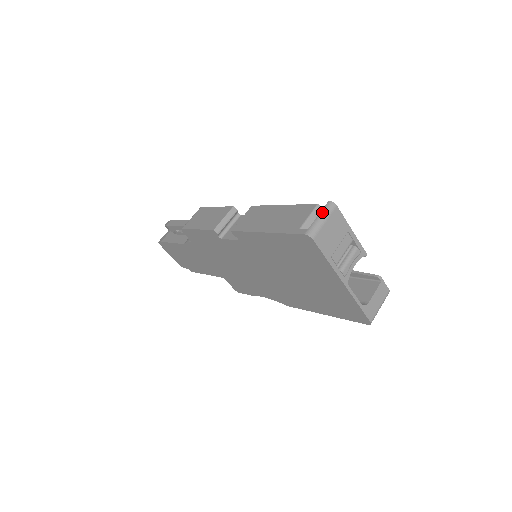
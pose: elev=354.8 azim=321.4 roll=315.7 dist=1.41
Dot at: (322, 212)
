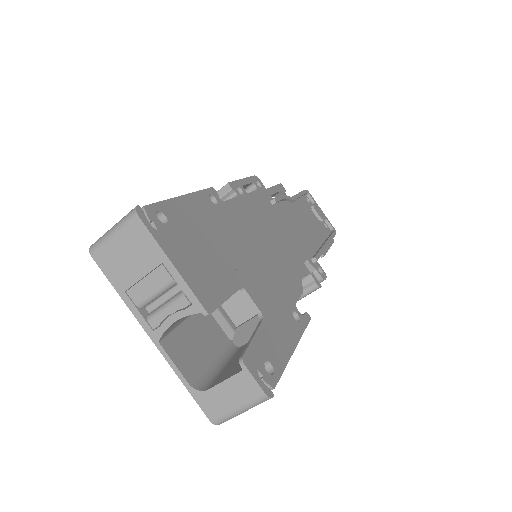
Dot at: (120, 220)
